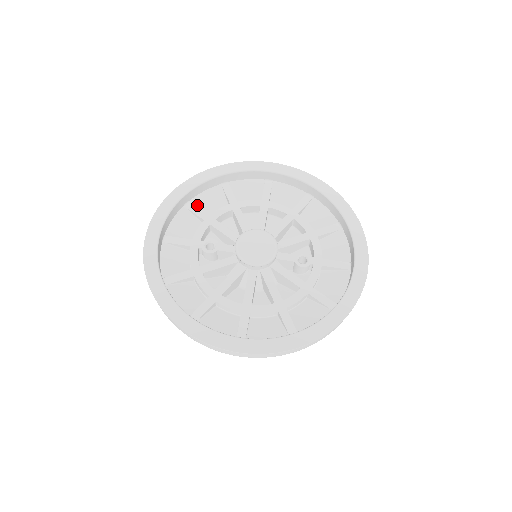
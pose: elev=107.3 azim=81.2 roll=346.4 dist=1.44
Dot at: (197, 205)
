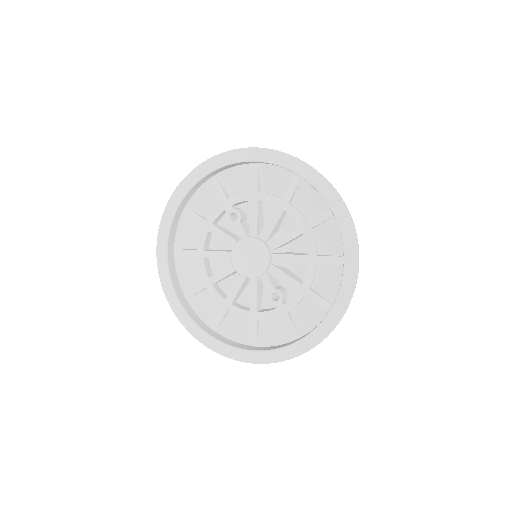
Dot at: (261, 172)
